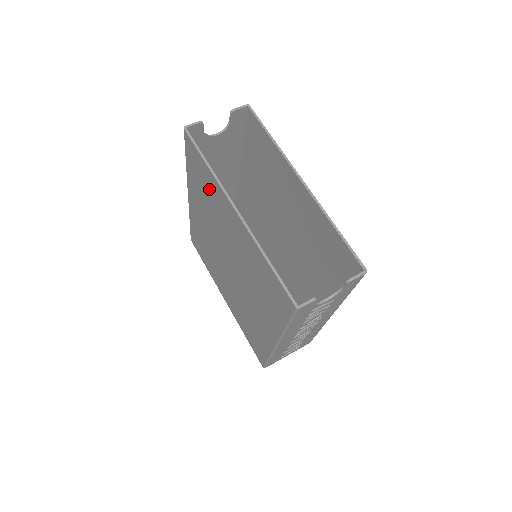
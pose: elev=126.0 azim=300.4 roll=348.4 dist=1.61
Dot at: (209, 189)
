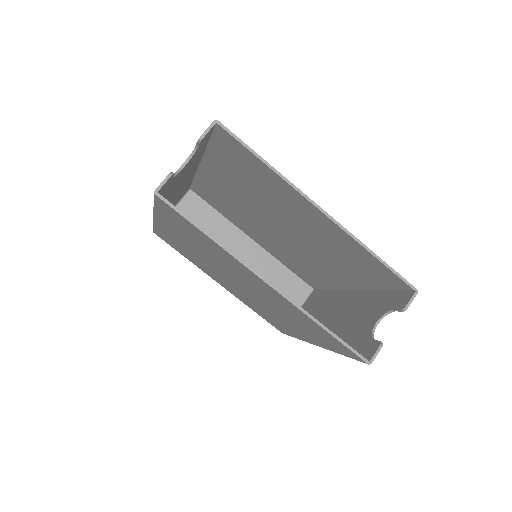
Dot at: (209, 246)
